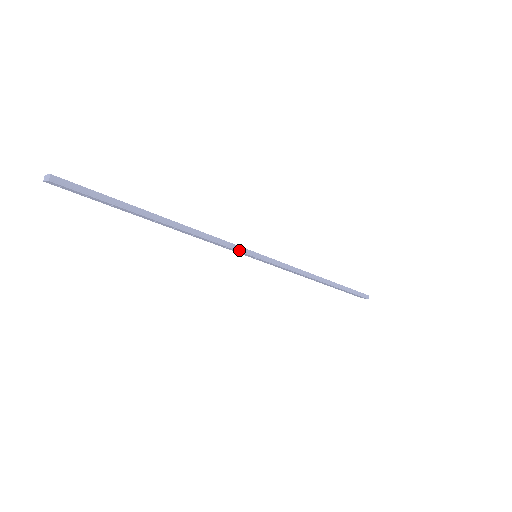
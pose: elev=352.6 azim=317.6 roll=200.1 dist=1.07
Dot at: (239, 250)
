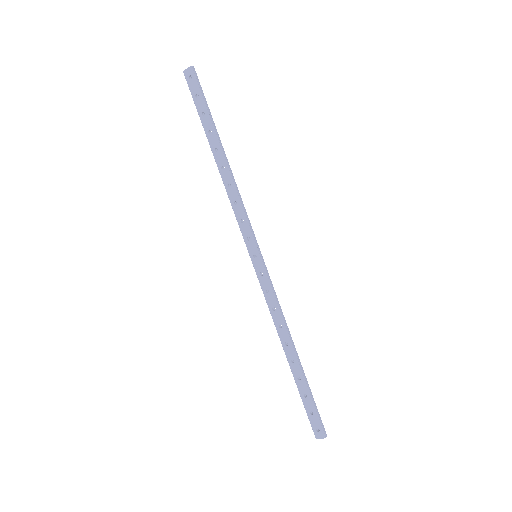
Dot at: (251, 230)
